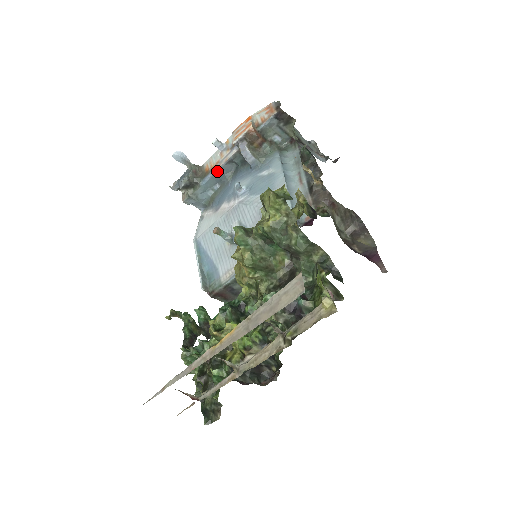
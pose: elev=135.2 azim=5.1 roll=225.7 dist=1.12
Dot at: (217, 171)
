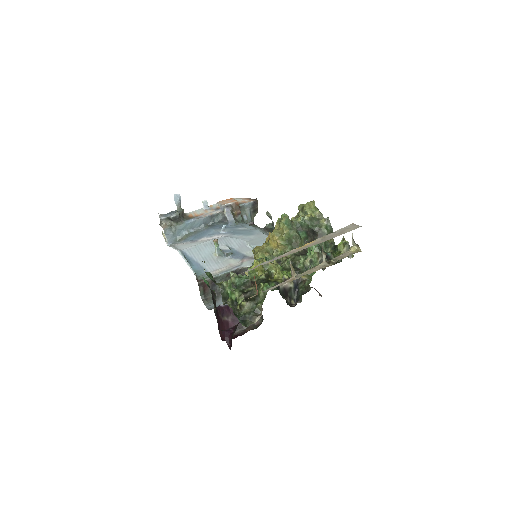
Dot at: (201, 218)
